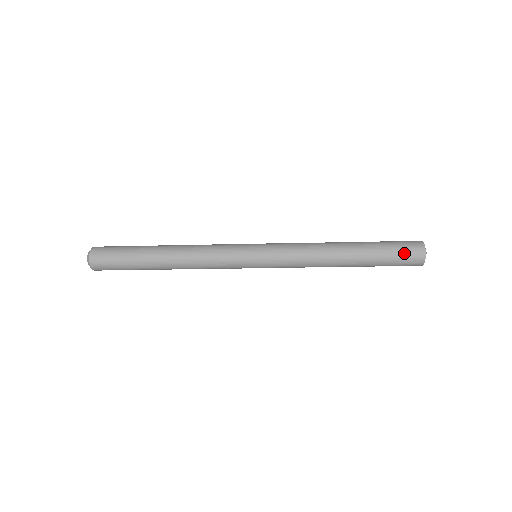
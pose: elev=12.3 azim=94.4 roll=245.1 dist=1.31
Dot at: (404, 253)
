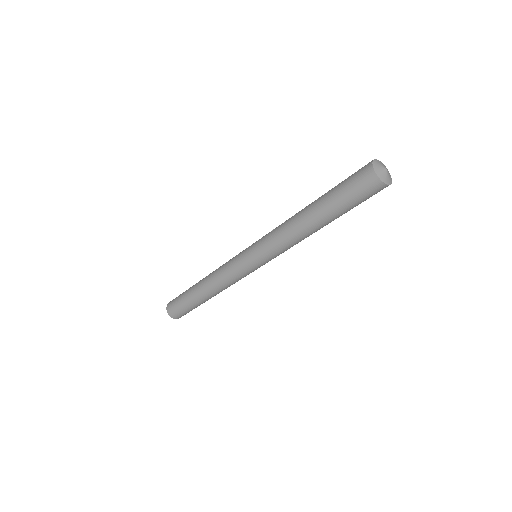
Dot at: (356, 186)
